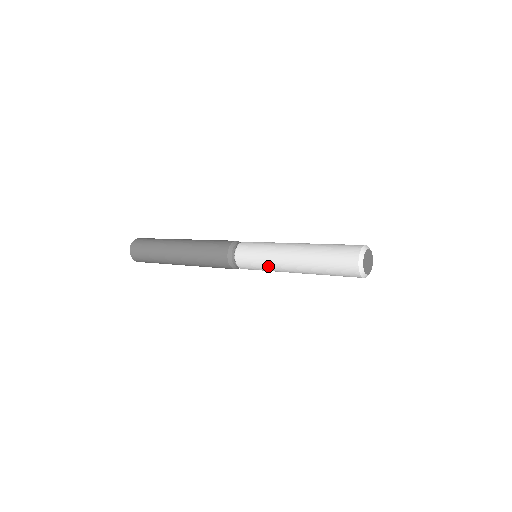
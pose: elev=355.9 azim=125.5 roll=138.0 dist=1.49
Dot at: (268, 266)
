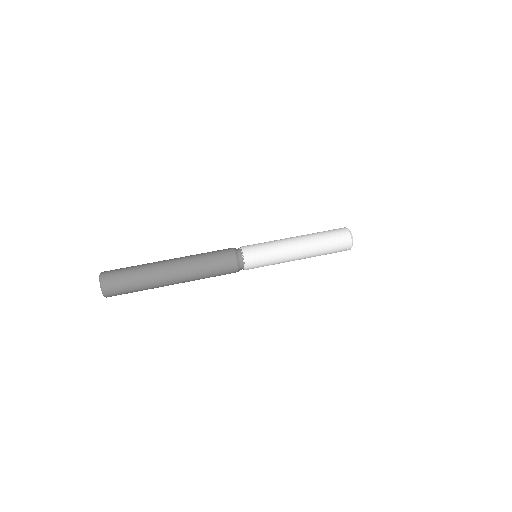
Dot at: occluded
